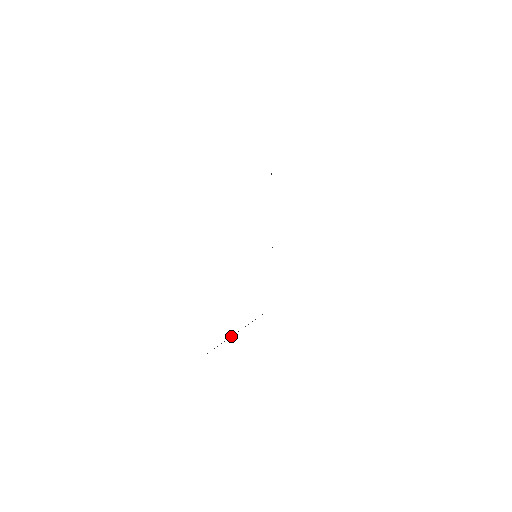
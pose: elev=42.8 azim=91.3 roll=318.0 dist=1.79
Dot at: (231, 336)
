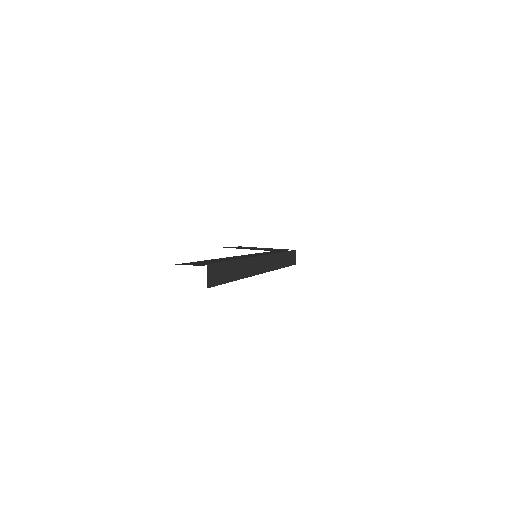
Dot at: (259, 248)
